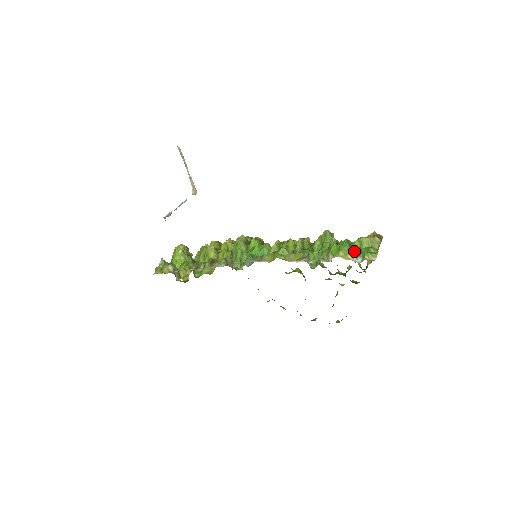
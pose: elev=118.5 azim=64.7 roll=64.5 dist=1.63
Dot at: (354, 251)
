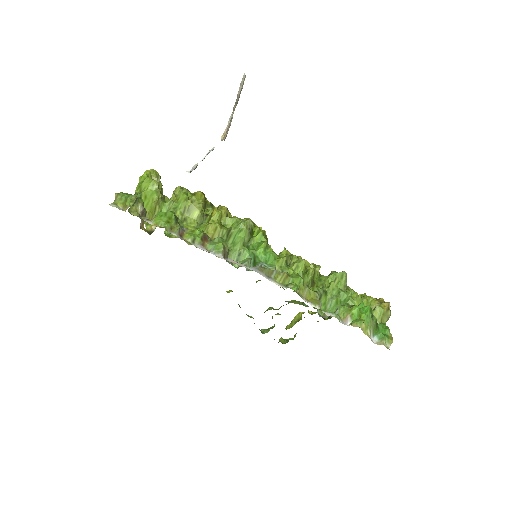
Dot at: (374, 326)
